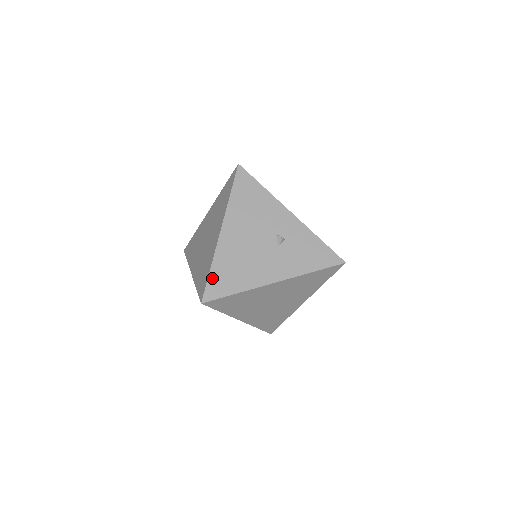
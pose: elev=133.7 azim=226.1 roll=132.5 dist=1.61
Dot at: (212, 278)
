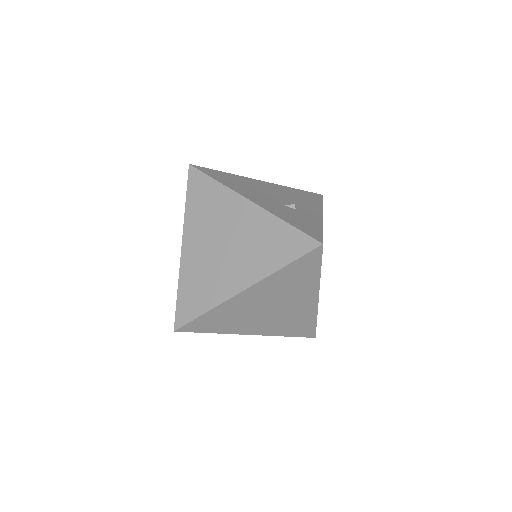
Dot at: (217, 171)
